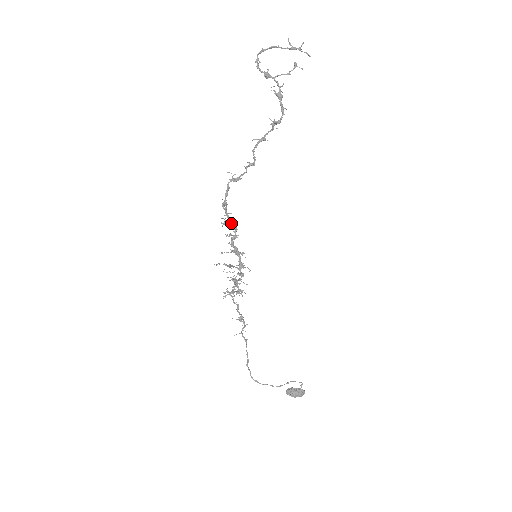
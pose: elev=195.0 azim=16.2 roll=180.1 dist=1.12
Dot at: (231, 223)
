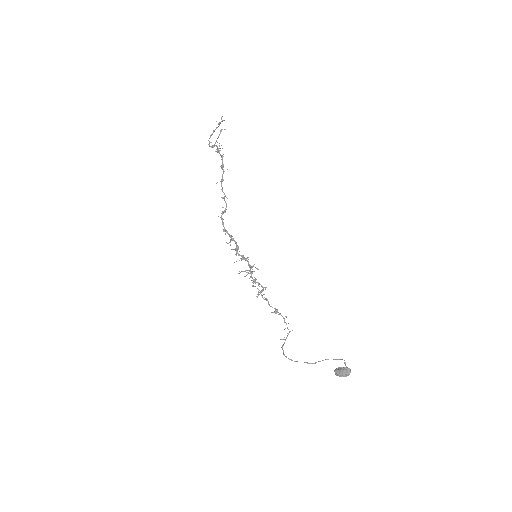
Dot at: (232, 240)
